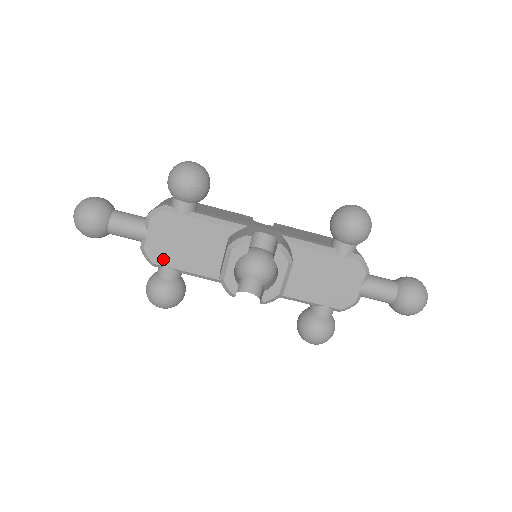
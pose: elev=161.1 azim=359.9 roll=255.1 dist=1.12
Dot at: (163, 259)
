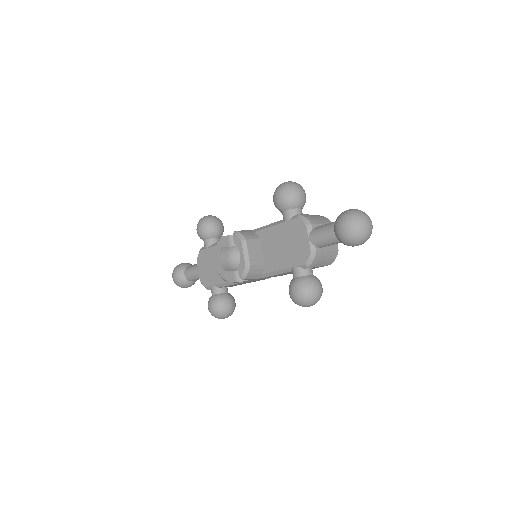
Dot at: (208, 282)
